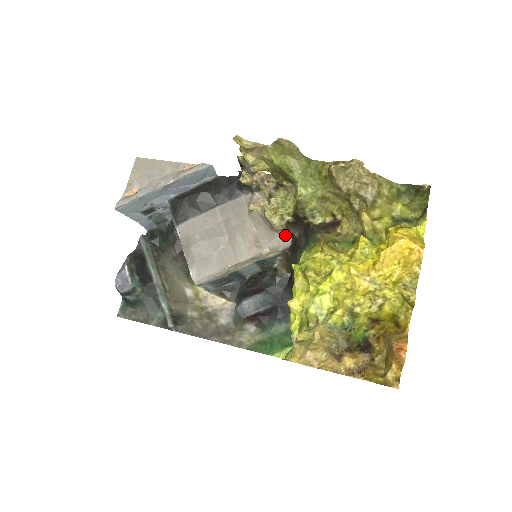
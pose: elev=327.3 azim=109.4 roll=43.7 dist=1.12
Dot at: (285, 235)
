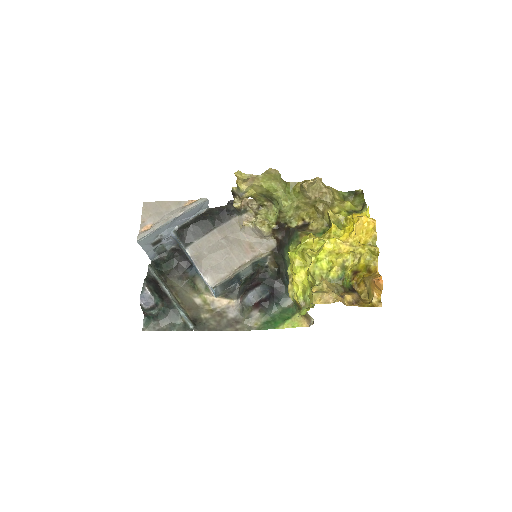
Dot at: (271, 240)
